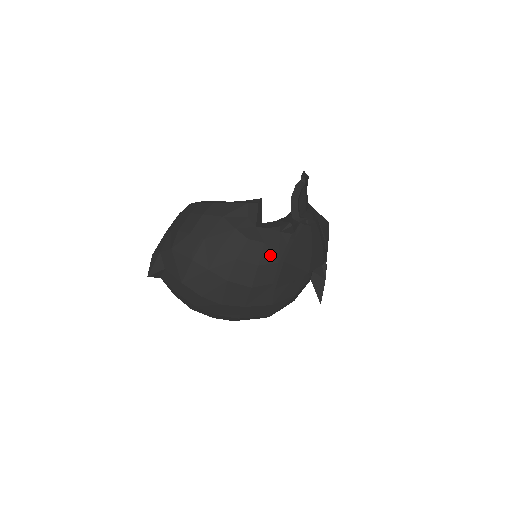
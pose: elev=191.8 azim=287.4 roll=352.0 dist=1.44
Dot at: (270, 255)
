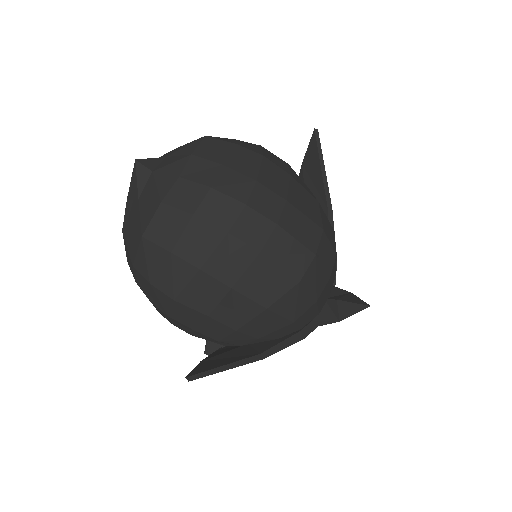
Dot at: occluded
